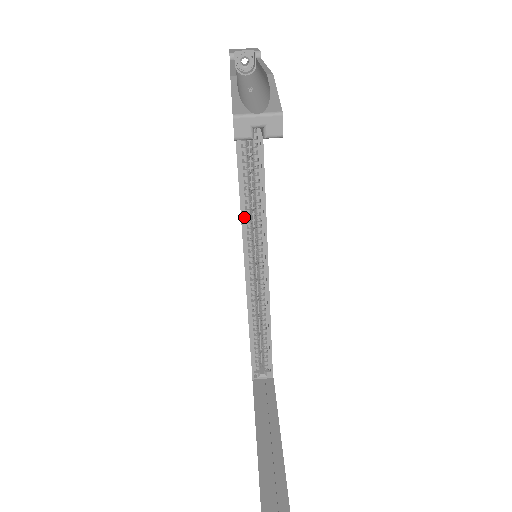
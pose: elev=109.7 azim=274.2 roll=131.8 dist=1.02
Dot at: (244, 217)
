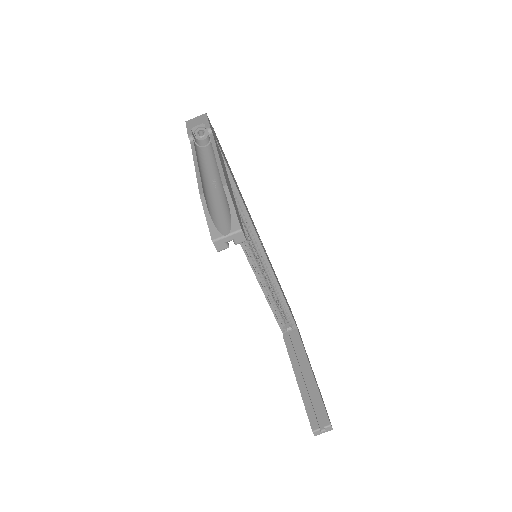
Dot at: occluded
